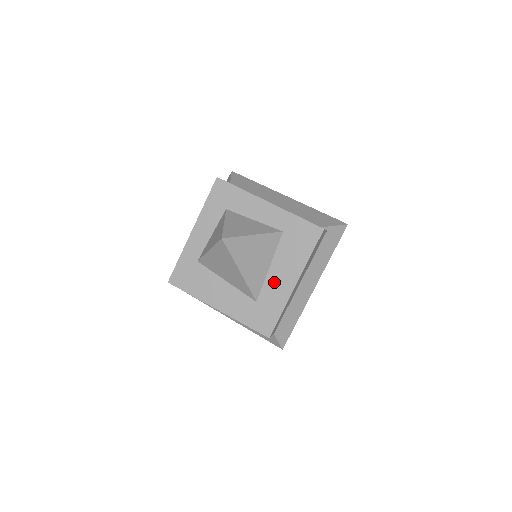
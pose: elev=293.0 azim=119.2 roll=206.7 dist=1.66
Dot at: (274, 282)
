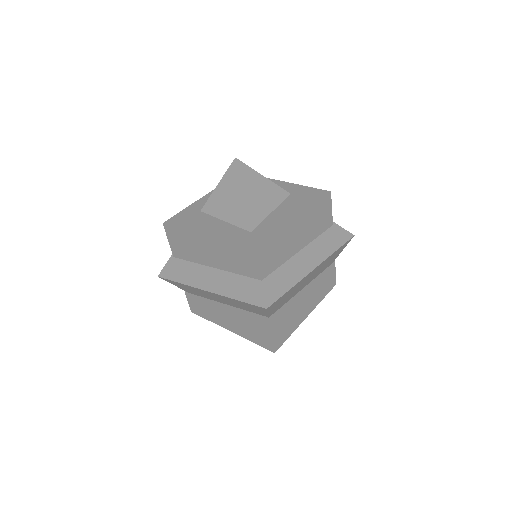
Dot at: (274, 220)
